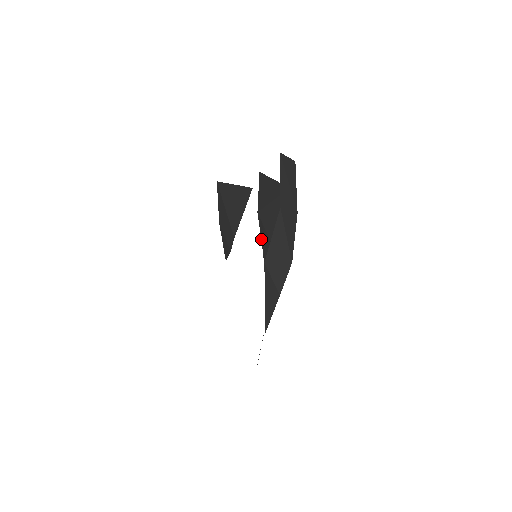
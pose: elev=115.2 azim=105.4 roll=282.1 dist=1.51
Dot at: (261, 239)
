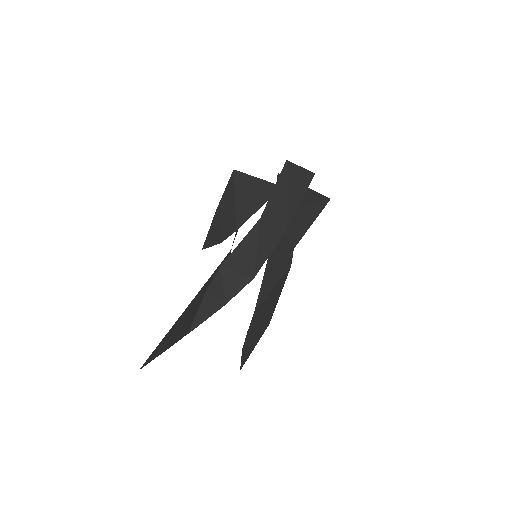
Dot at: occluded
